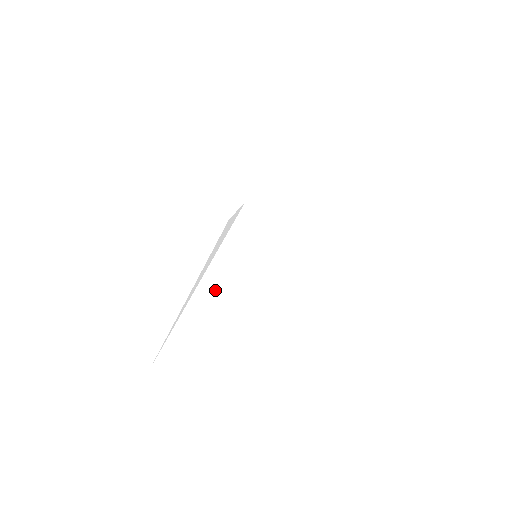
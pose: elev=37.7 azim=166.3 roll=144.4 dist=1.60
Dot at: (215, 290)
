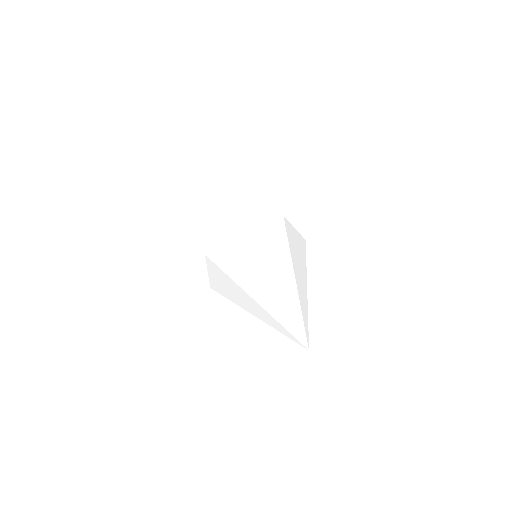
Dot at: (267, 281)
